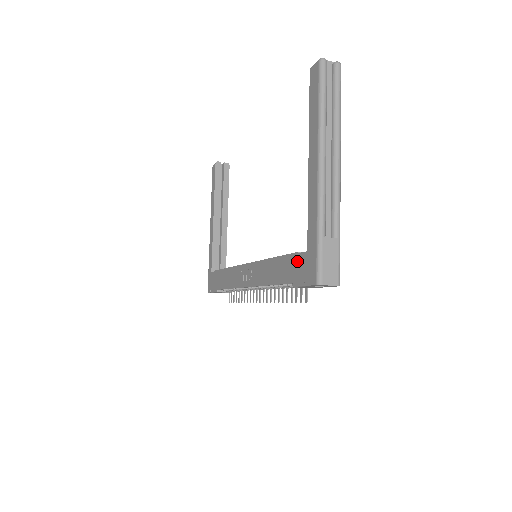
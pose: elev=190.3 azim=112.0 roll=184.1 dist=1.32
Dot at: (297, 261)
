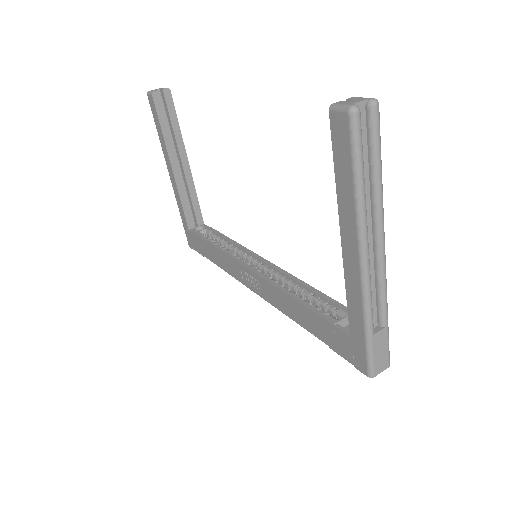
Dot at: (334, 333)
